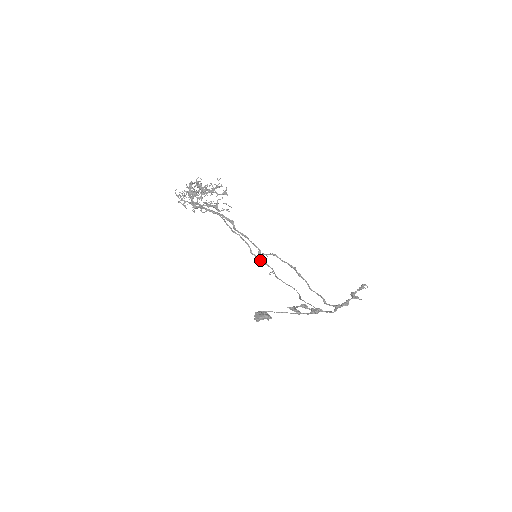
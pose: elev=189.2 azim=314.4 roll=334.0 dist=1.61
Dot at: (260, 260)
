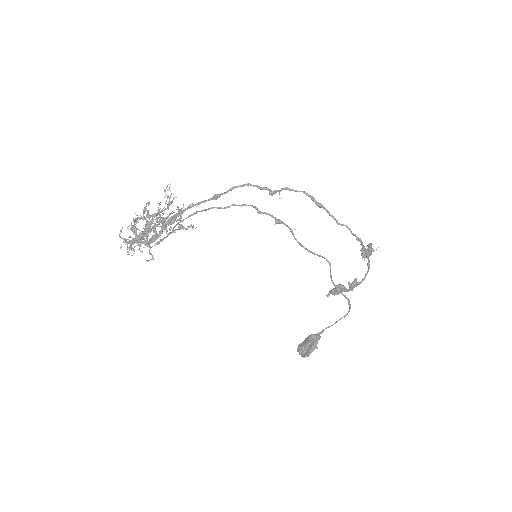
Dot at: (273, 217)
